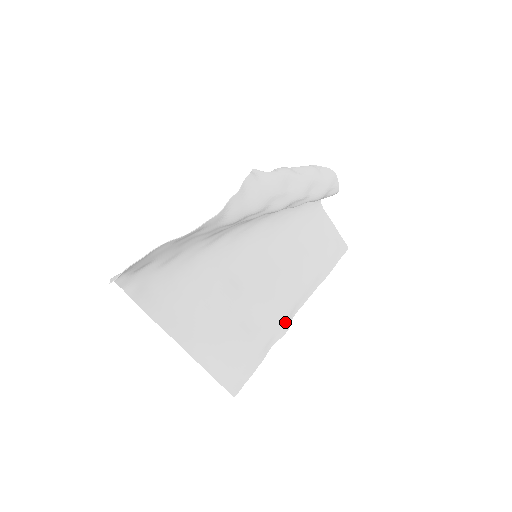
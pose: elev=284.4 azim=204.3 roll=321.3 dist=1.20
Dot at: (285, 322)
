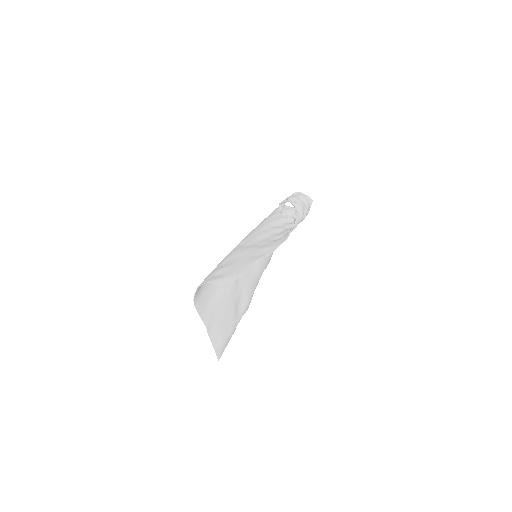
Dot at: (250, 302)
